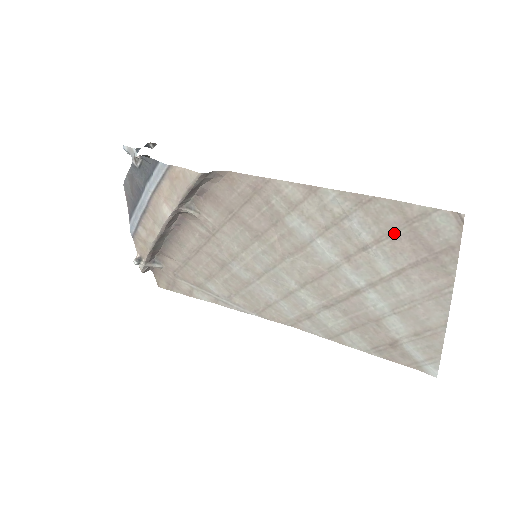
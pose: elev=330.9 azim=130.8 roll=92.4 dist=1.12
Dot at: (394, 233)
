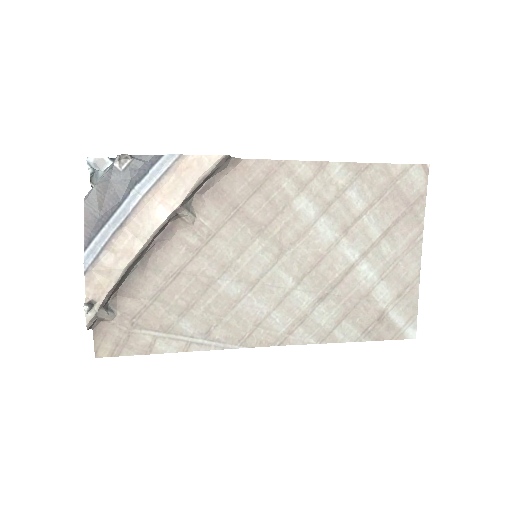
Dot at: (383, 194)
